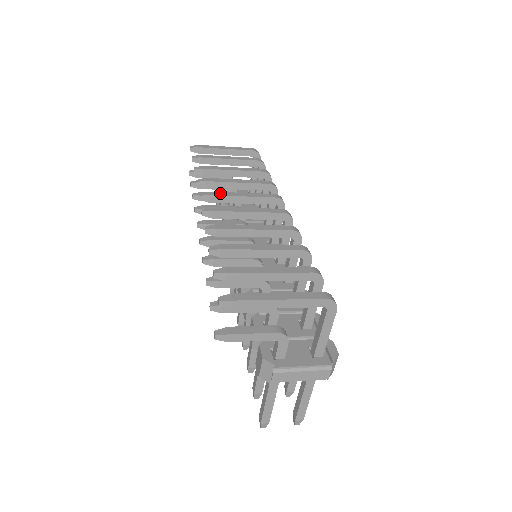
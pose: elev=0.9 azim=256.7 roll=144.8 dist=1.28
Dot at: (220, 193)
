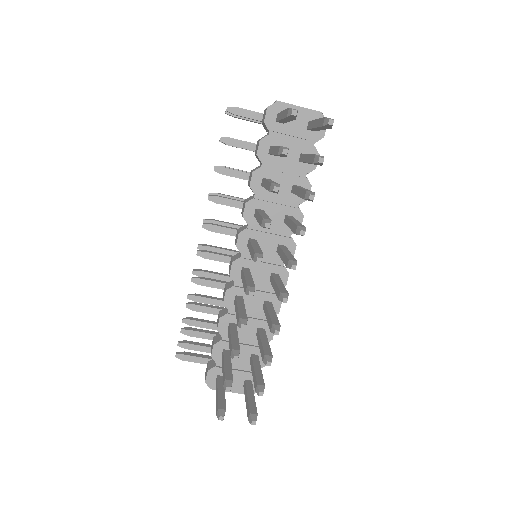
Dot at: occluded
